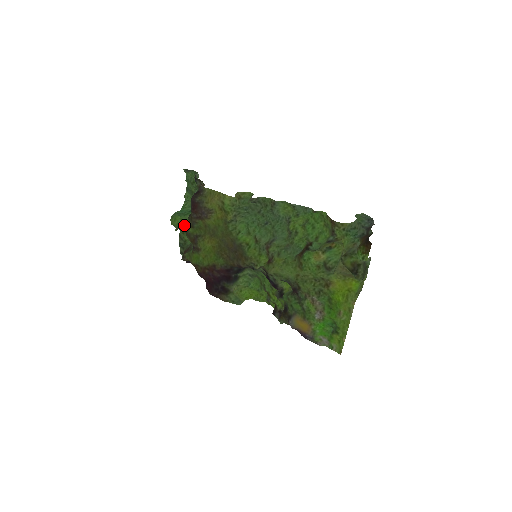
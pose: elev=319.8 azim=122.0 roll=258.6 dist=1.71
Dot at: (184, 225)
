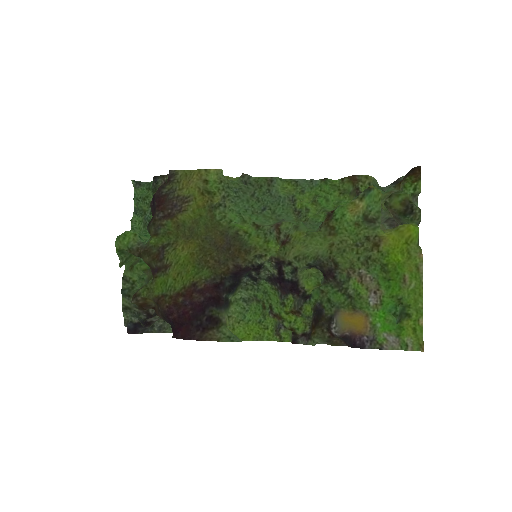
Dot at: (139, 242)
